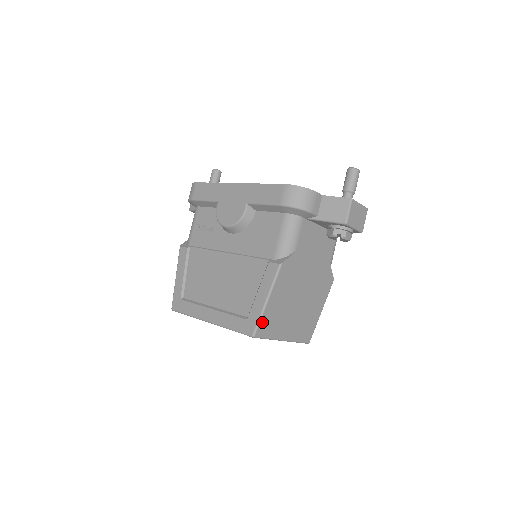
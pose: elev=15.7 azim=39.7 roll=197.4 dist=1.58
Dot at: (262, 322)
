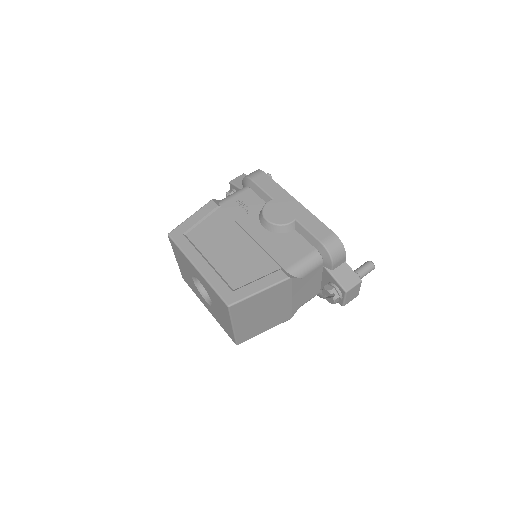
Dot at: (242, 302)
